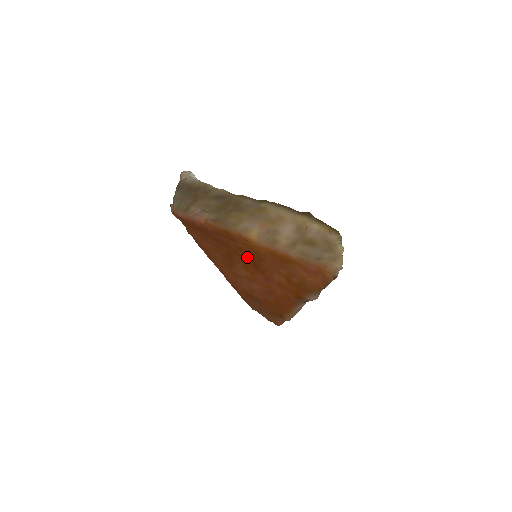
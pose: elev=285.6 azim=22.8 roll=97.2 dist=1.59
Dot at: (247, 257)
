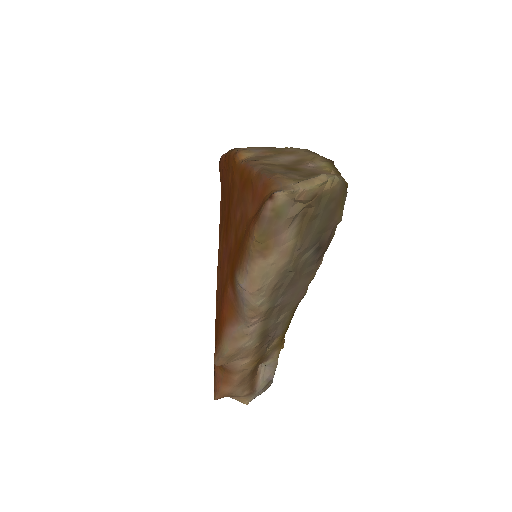
Dot at: (228, 205)
